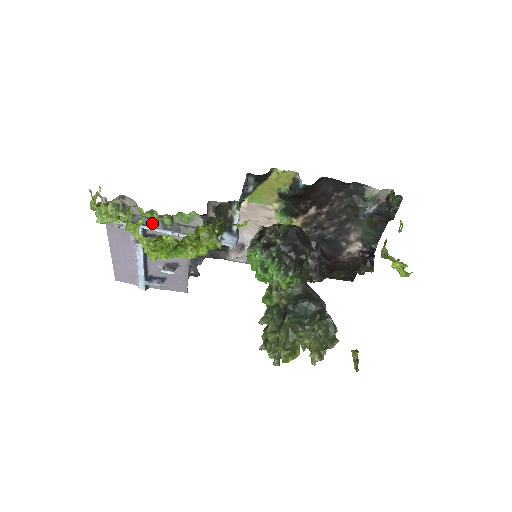
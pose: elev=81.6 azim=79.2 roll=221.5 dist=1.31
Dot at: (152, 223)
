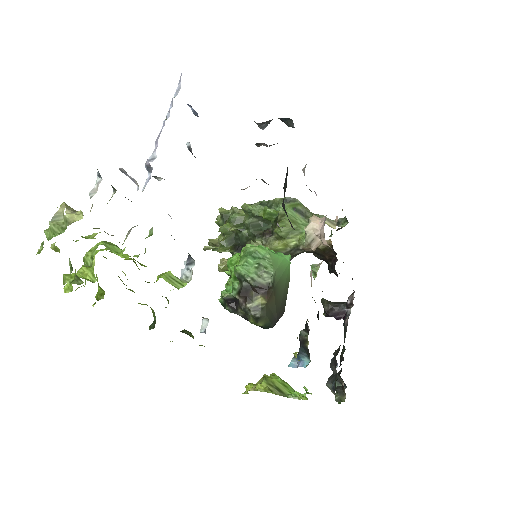
Dot at: occluded
